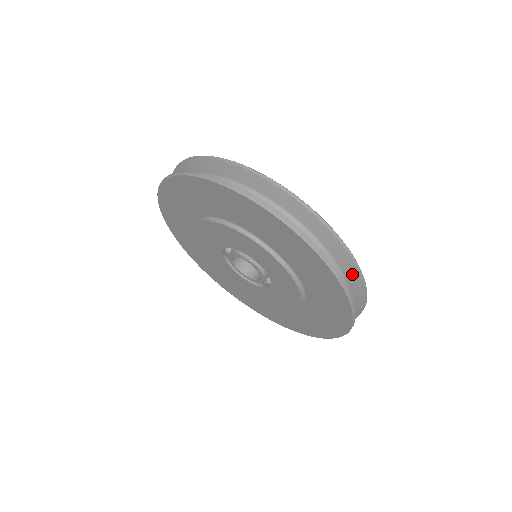
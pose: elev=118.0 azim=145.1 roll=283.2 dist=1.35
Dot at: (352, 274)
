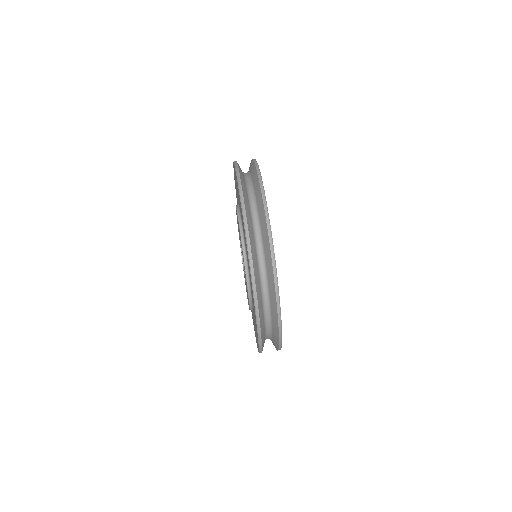
Dot at: occluded
